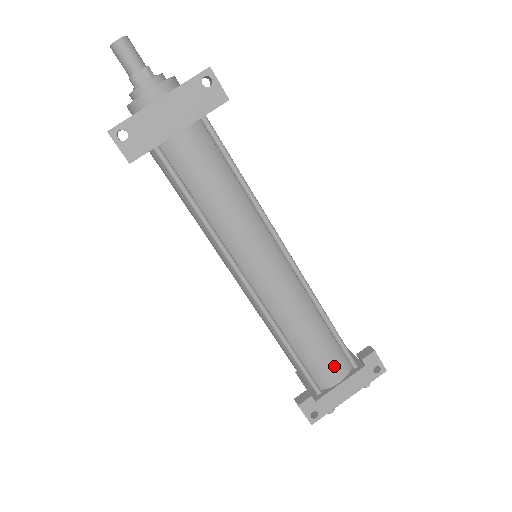
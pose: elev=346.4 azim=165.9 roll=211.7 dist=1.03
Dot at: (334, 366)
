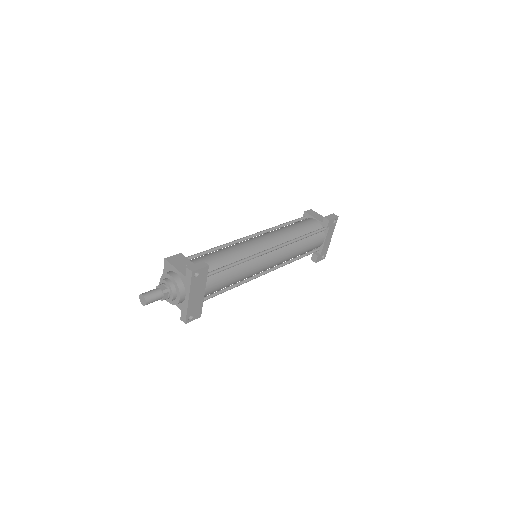
Dot at: (318, 241)
